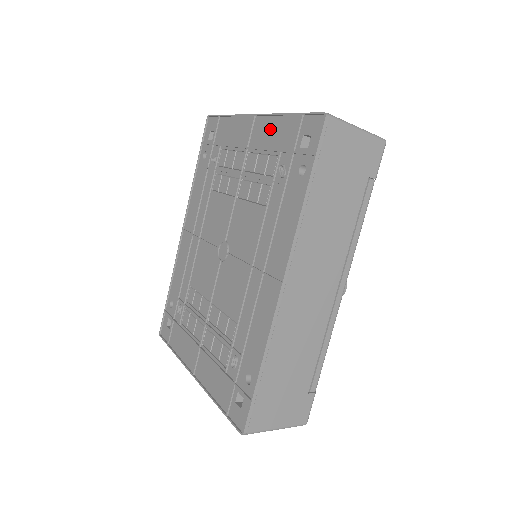
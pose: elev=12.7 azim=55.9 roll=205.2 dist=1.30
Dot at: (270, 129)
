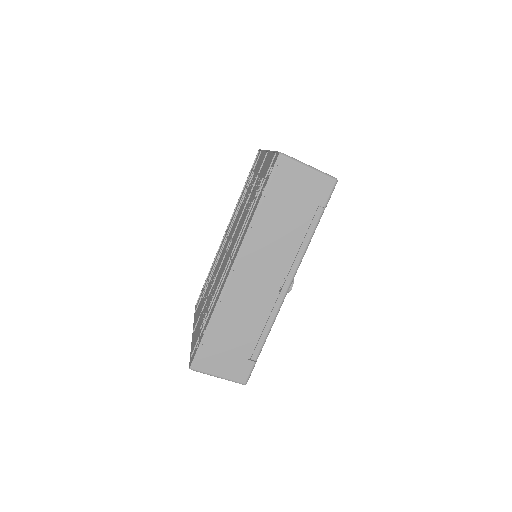
Dot at: (267, 161)
